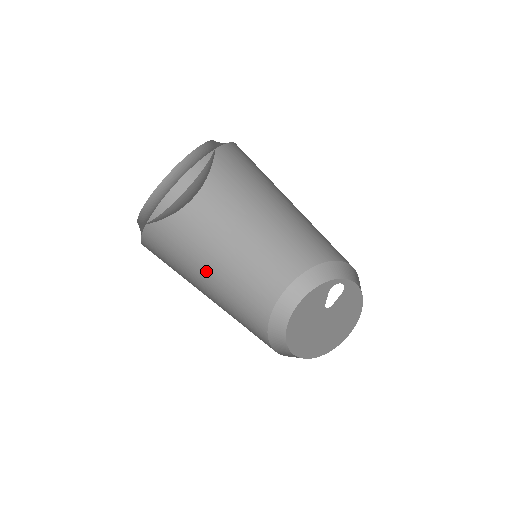
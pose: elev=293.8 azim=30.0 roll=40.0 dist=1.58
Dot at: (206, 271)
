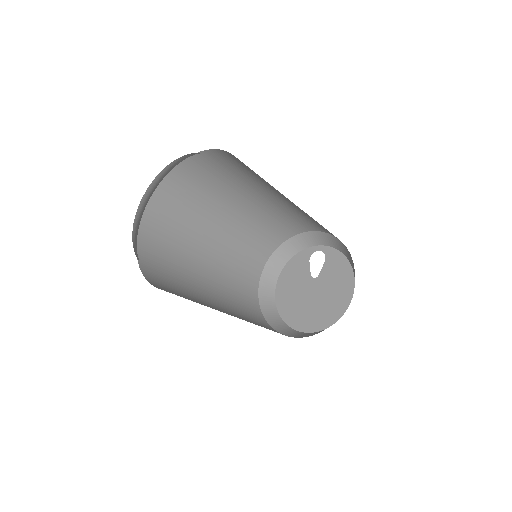
Dot at: (200, 280)
